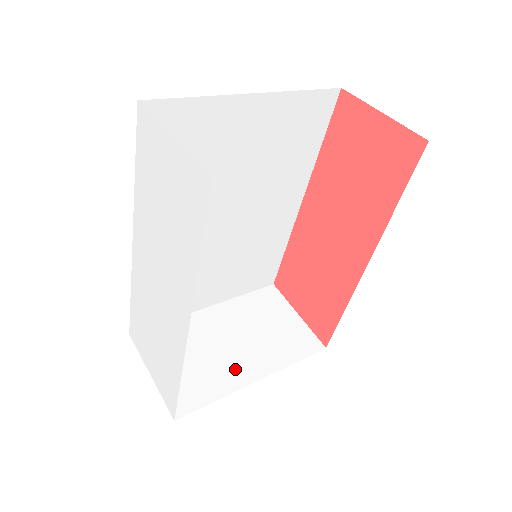
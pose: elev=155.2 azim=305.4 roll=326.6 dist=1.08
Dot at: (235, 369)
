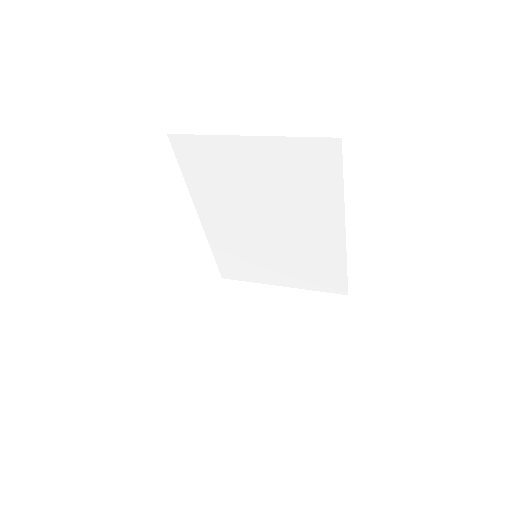
Dot at: (255, 335)
